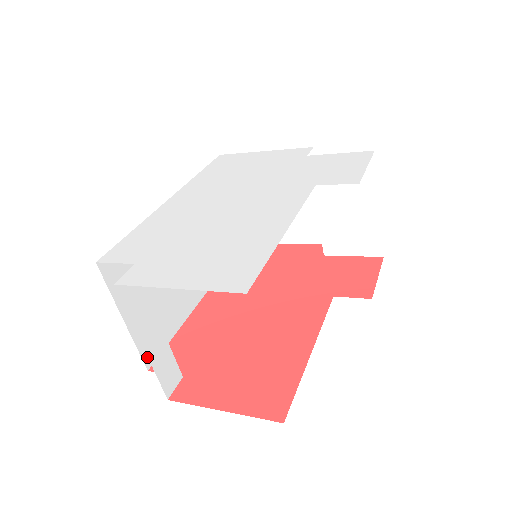
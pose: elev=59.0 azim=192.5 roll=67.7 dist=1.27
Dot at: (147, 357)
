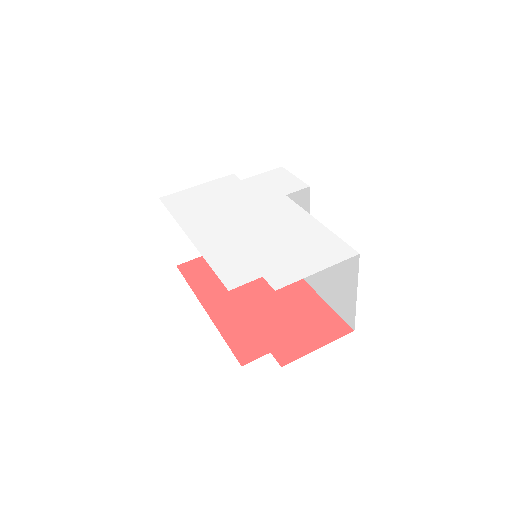
Dot at: occluded
